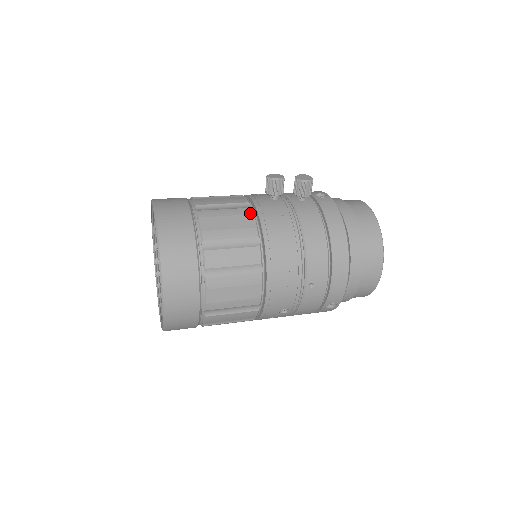
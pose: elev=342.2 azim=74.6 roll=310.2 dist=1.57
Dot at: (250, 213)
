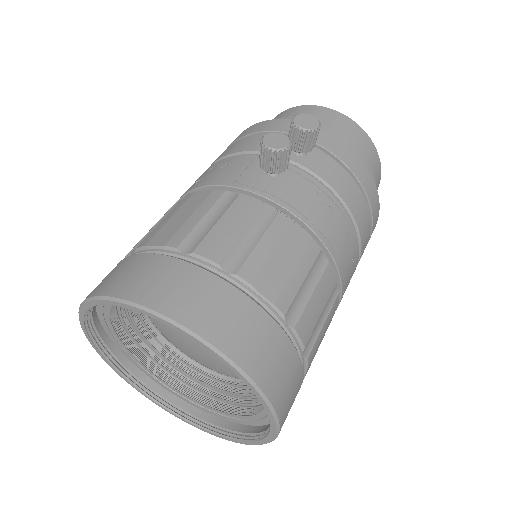
Dot at: (288, 223)
